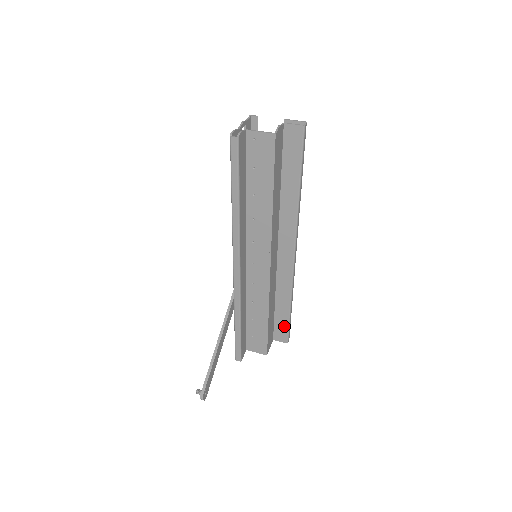
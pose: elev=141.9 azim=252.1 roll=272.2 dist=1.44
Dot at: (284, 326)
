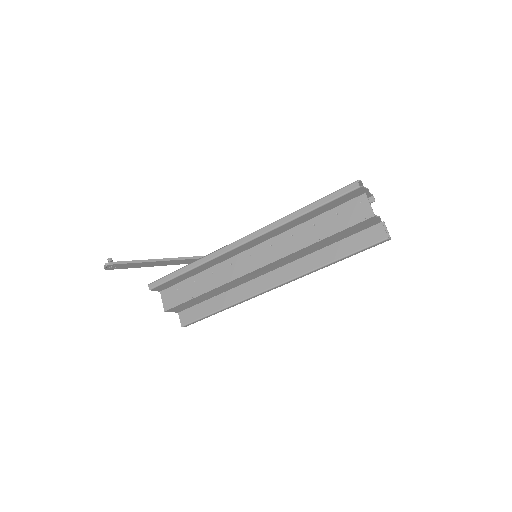
Dot at: (198, 315)
